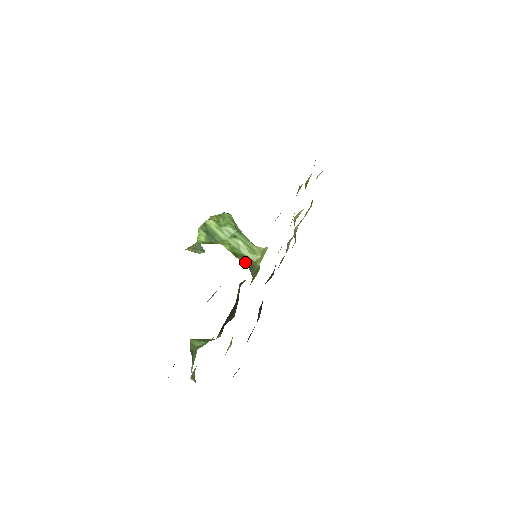
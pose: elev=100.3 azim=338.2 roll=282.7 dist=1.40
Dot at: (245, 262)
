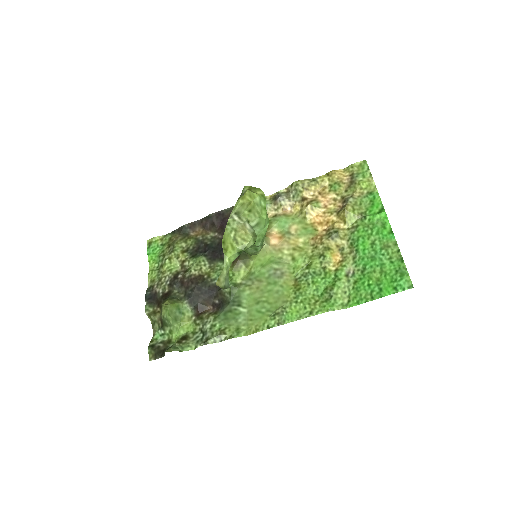
Dot at: occluded
